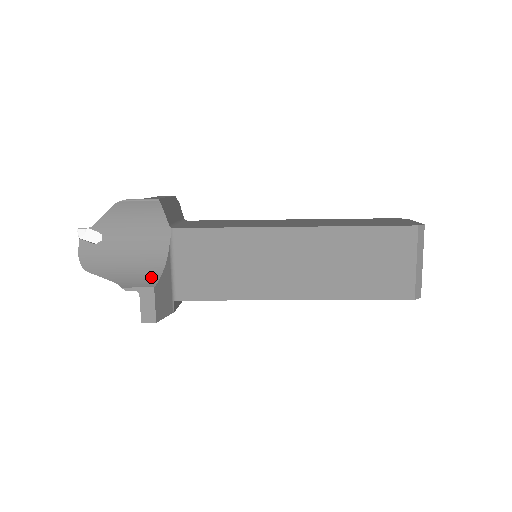
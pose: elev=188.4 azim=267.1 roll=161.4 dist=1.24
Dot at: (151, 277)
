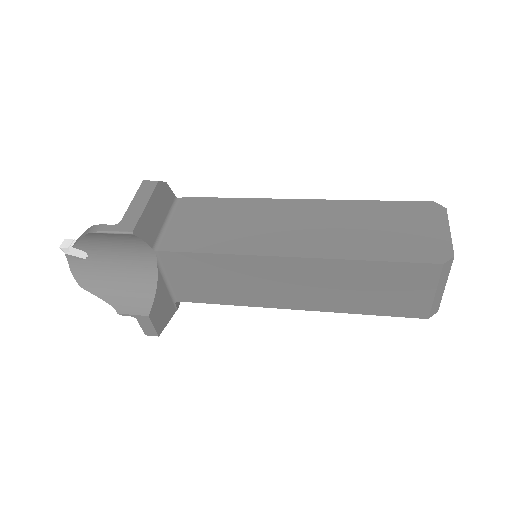
Dot at: (144, 301)
